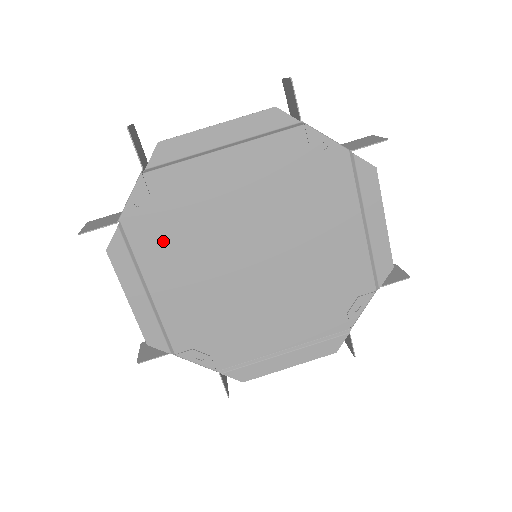
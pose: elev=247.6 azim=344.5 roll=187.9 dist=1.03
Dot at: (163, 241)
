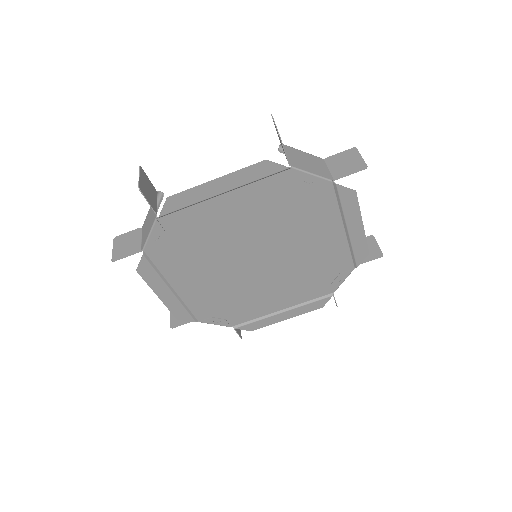
Dot at: (180, 258)
